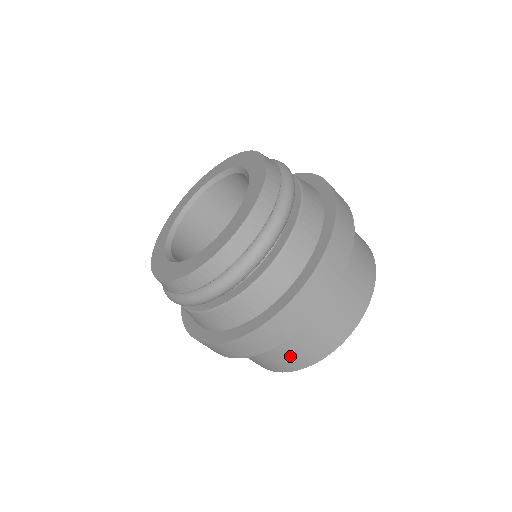
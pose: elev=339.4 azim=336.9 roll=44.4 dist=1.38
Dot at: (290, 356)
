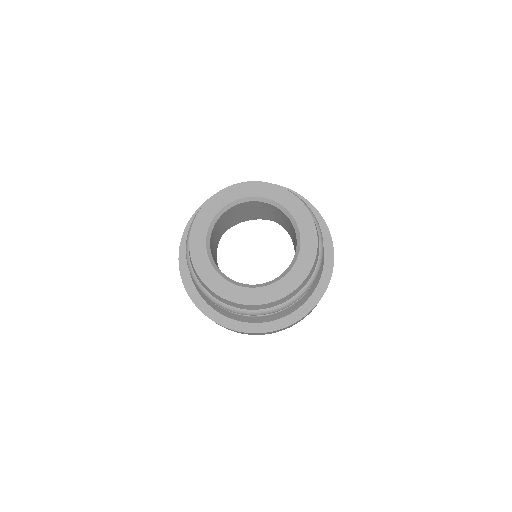
Dot at: occluded
